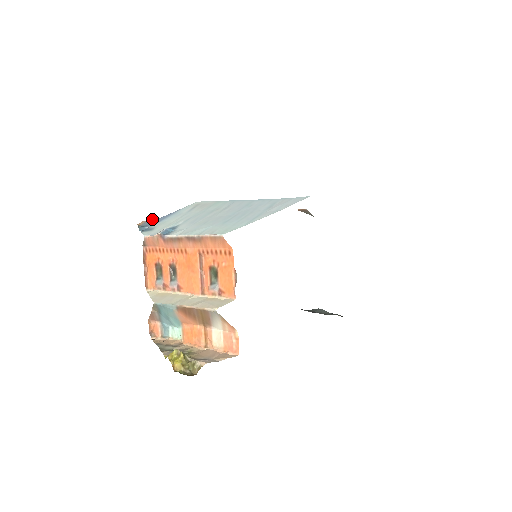
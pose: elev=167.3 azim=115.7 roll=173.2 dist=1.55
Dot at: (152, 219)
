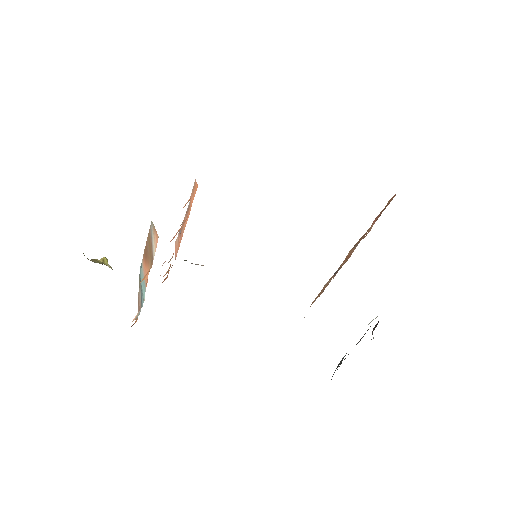
Dot at: occluded
